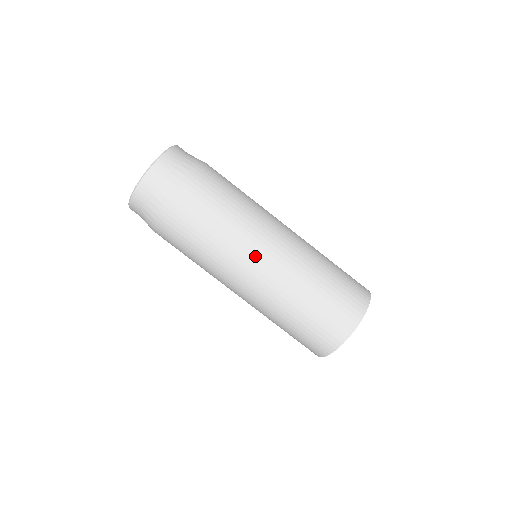
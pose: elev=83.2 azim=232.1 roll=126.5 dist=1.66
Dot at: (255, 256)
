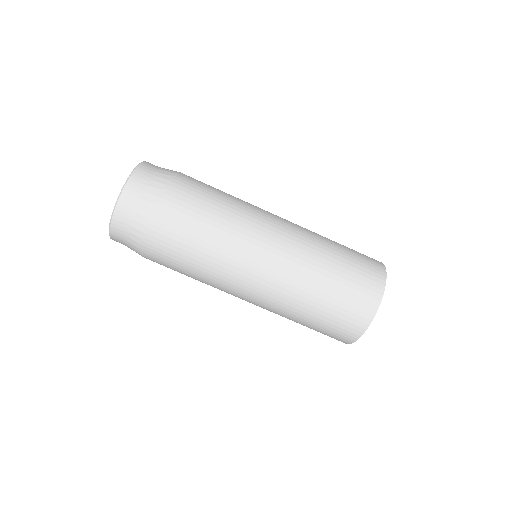
Dot at: (262, 242)
